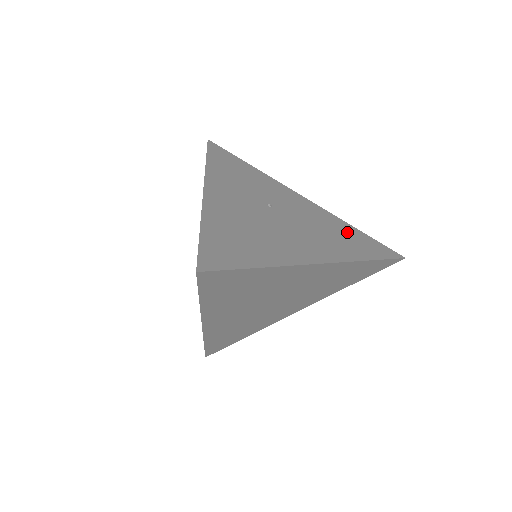
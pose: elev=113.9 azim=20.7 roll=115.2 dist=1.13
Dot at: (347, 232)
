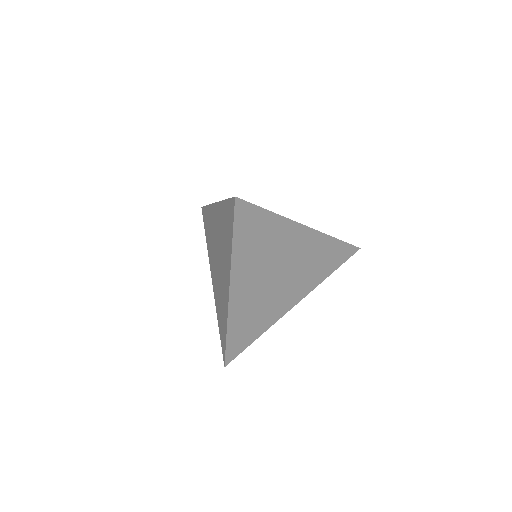
Dot at: occluded
